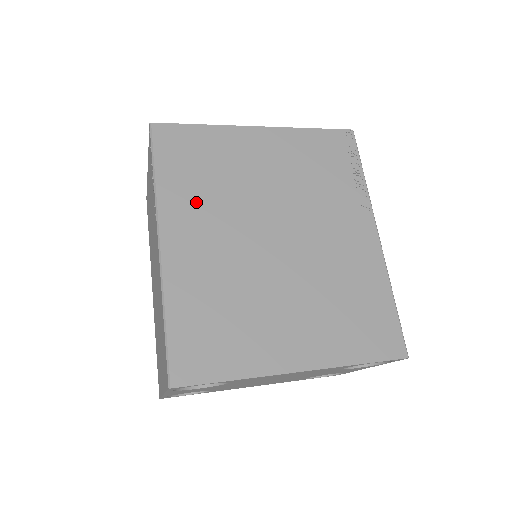
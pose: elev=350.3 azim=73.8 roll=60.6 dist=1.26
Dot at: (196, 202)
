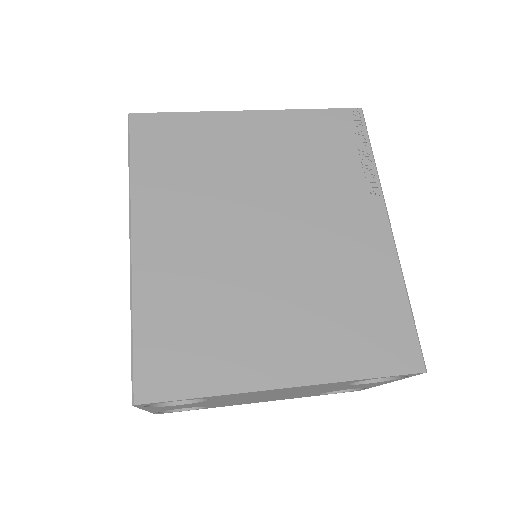
Dot at: (174, 196)
